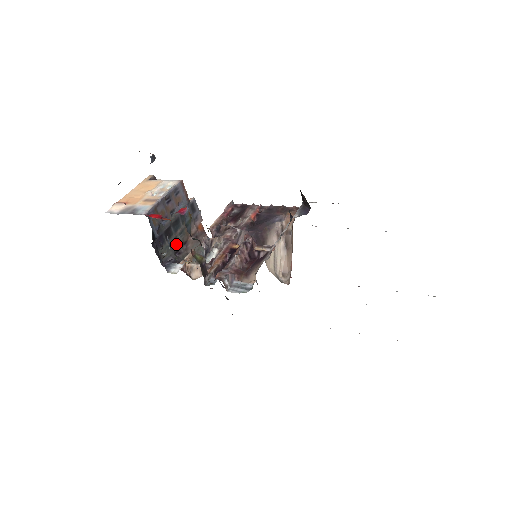
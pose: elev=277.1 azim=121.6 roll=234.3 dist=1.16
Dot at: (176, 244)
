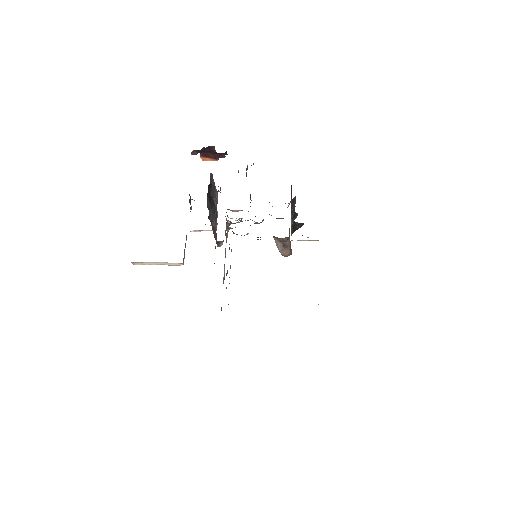
Dot at: (210, 213)
